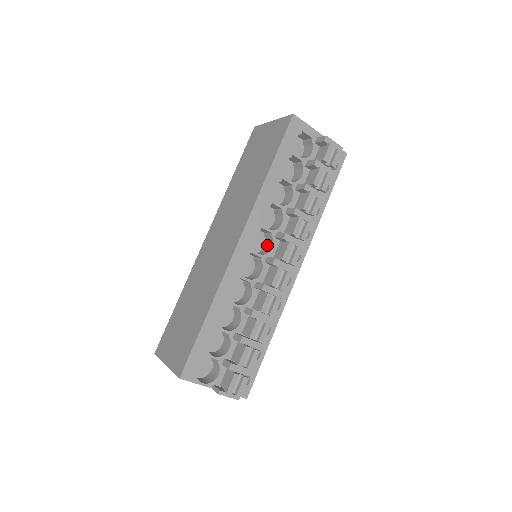
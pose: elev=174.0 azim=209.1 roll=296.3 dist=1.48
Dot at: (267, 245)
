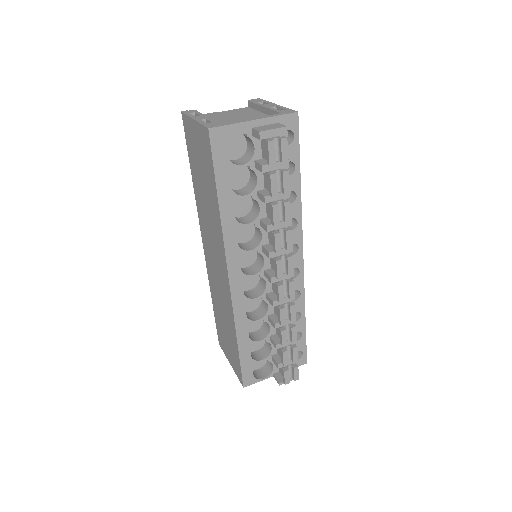
Dot at: (259, 255)
